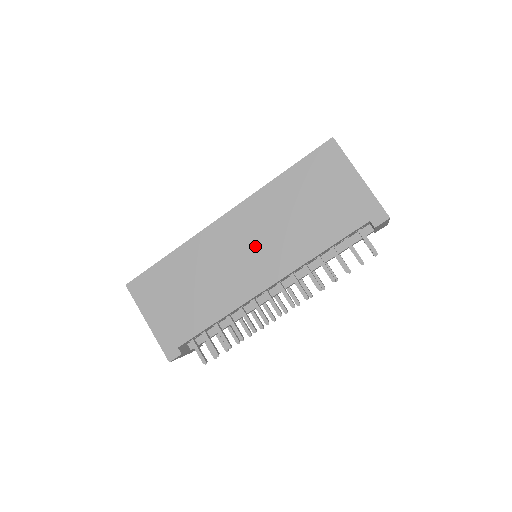
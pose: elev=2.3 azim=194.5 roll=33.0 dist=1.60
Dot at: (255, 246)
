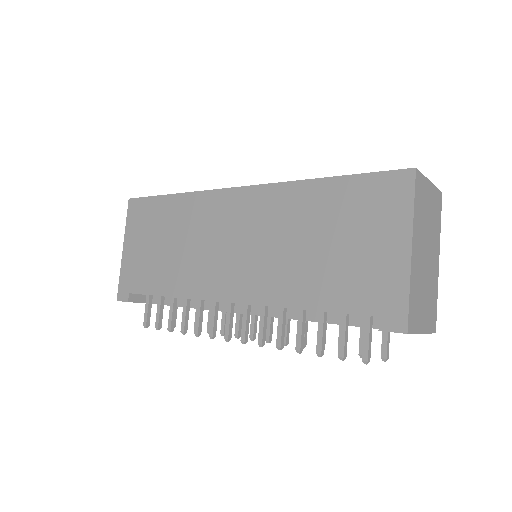
Dot at: (244, 246)
